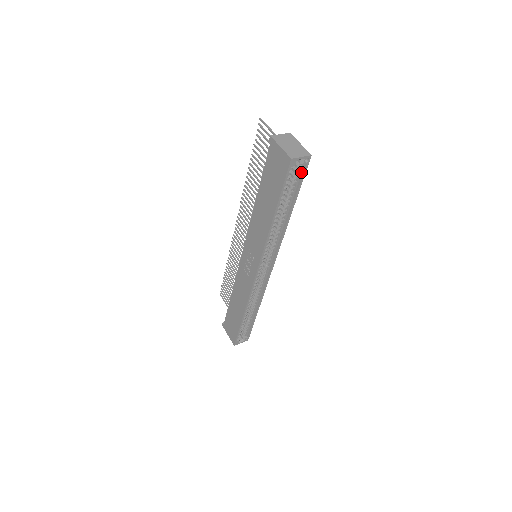
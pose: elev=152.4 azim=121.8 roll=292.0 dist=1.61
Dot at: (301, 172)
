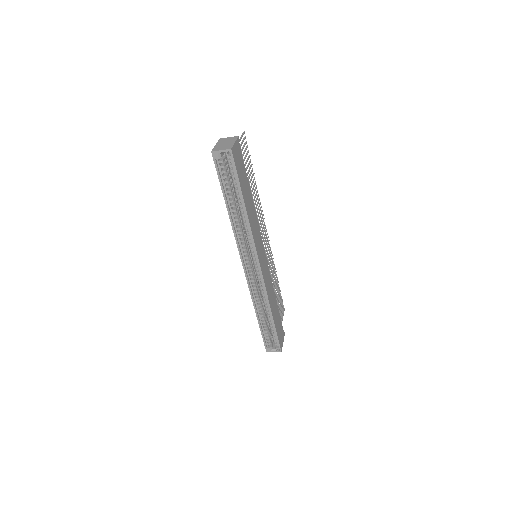
Dot at: (234, 166)
